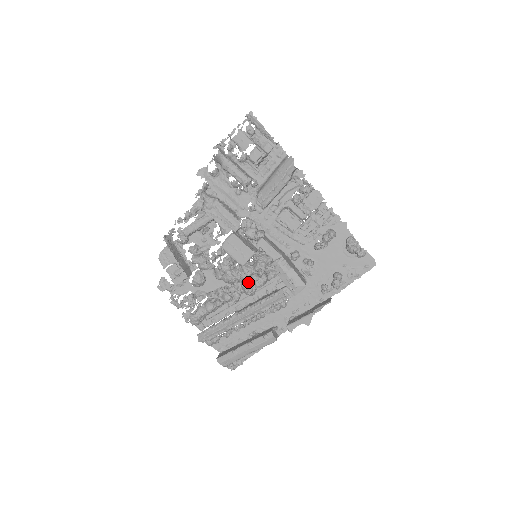
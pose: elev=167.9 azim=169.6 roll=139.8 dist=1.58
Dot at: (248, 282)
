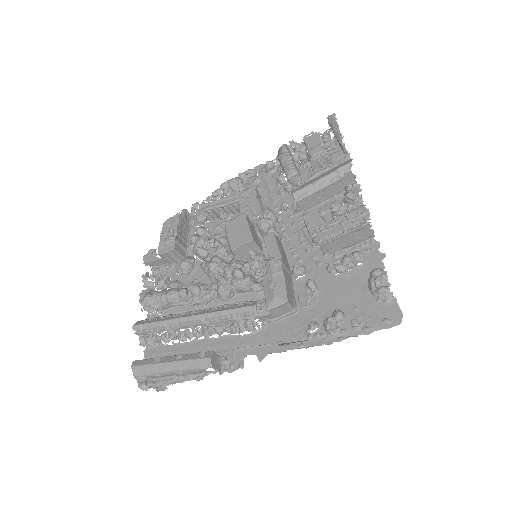
Dot at: (228, 278)
